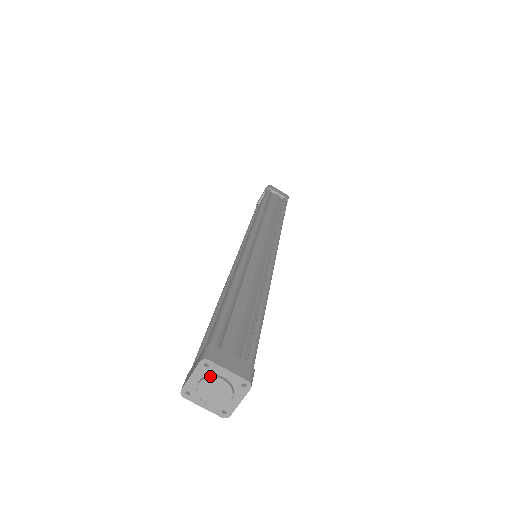
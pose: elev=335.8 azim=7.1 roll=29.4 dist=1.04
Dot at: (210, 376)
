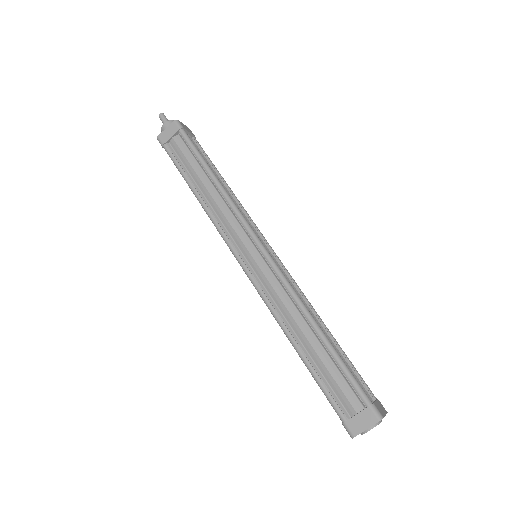
Dot at: (363, 433)
